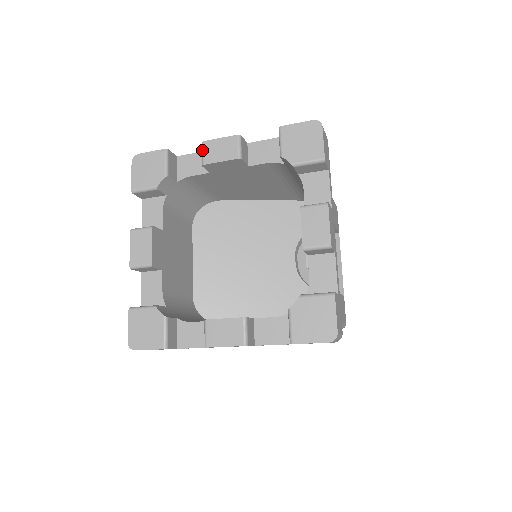
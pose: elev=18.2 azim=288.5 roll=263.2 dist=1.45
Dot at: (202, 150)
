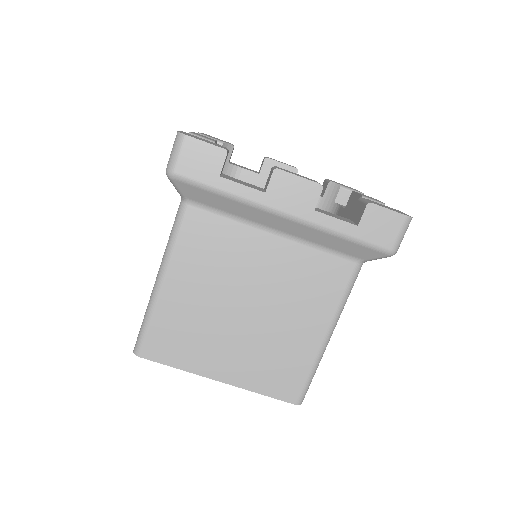
Dot at: occluded
